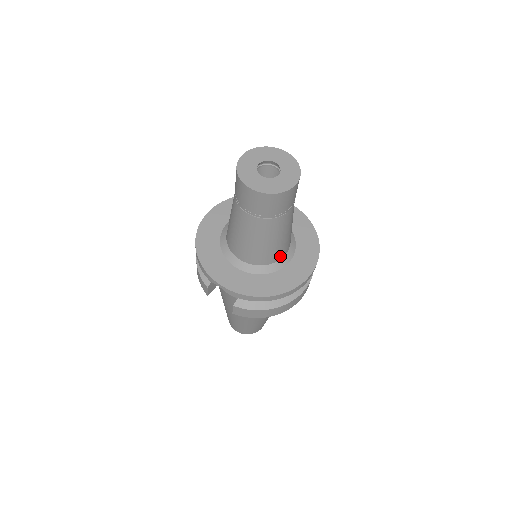
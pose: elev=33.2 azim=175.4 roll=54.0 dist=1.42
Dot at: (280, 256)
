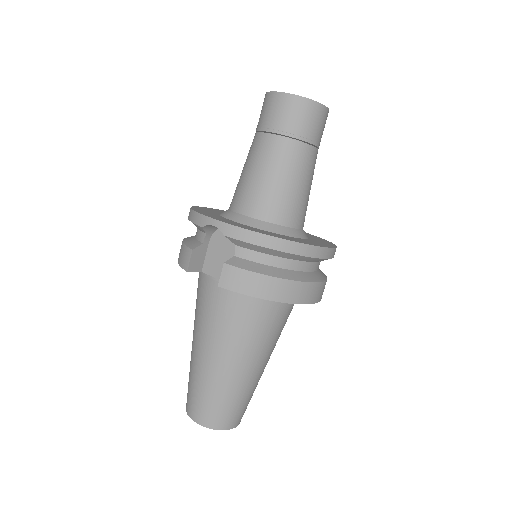
Dot at: (293, 221)
